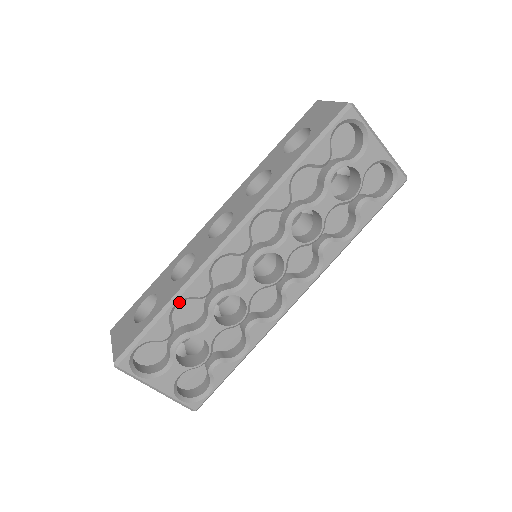
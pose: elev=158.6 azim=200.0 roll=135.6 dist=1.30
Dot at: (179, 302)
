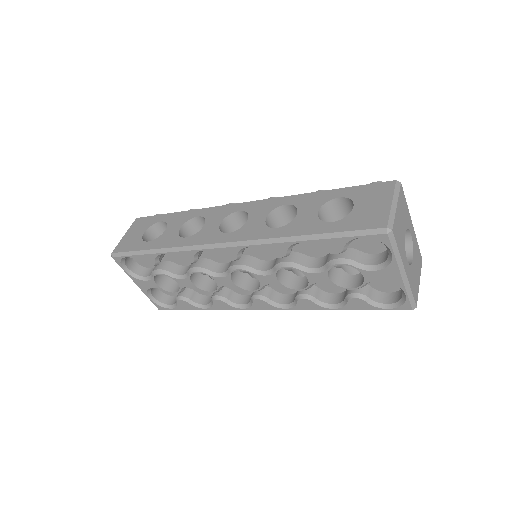
Dot at: (167, 254)
